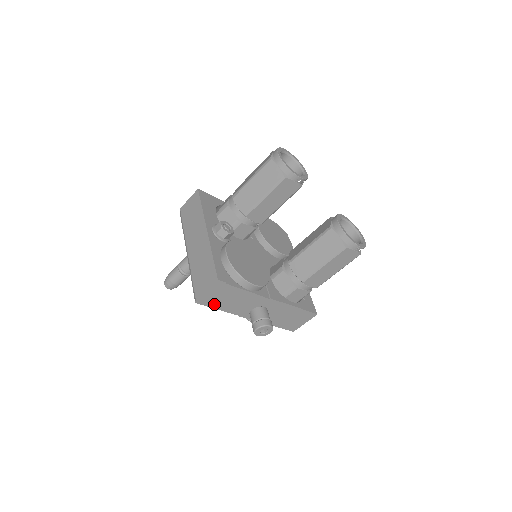
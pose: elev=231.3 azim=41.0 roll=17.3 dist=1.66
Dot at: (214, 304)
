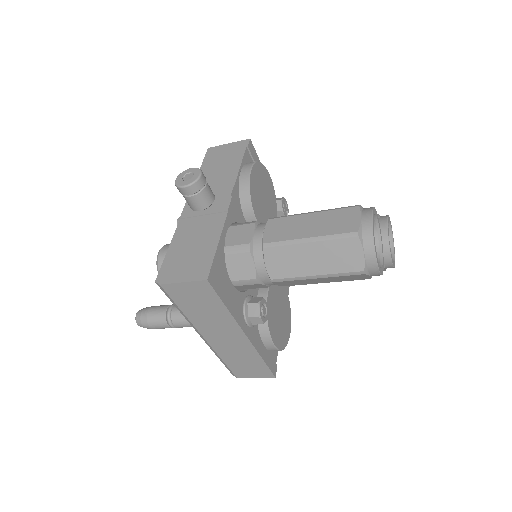
Dot at: occluded
